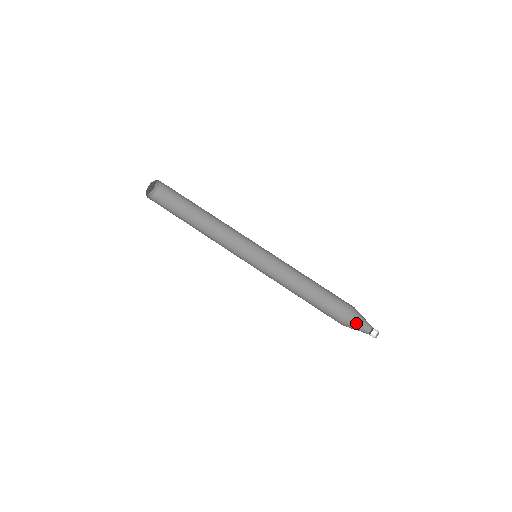
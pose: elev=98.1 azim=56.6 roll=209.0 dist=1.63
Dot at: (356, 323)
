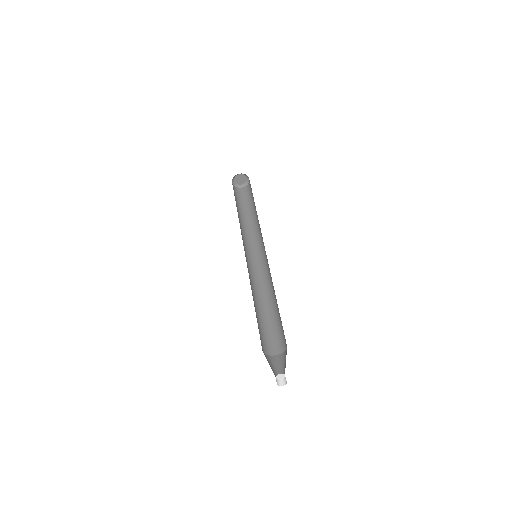
Dot at: (278, 364)
